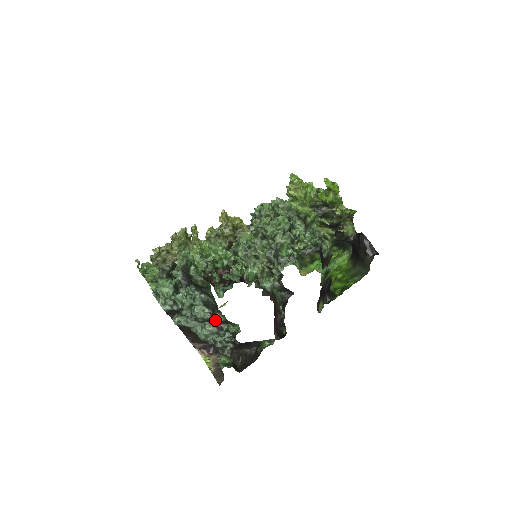
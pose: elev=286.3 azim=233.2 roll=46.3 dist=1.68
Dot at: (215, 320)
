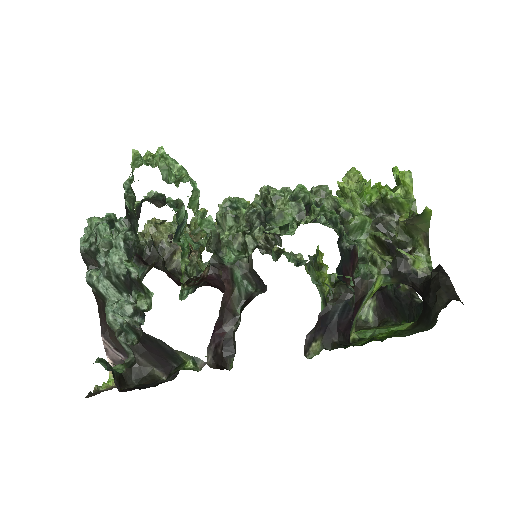
Dot at: (129, 282)
